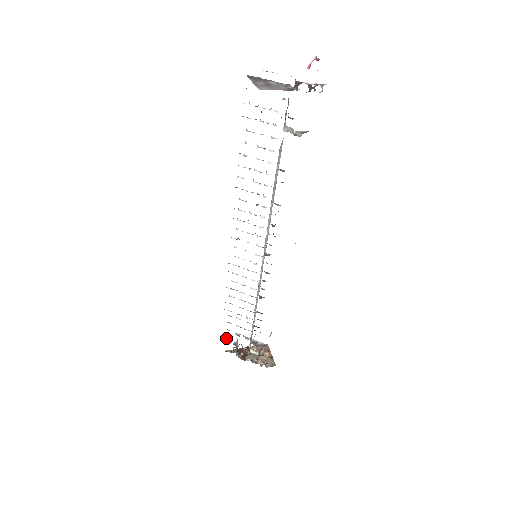
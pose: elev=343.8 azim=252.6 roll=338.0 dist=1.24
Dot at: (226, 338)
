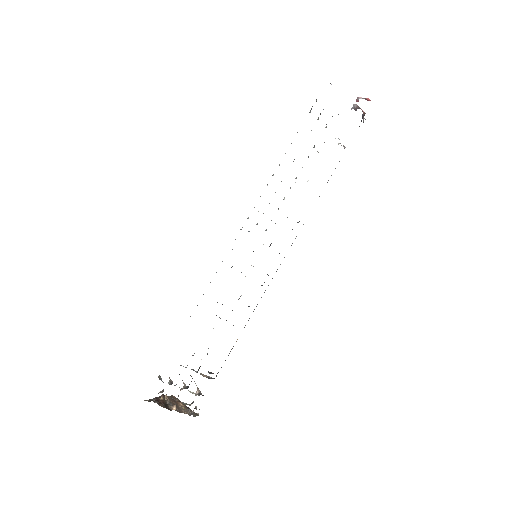
Dot at: (159, 376)
